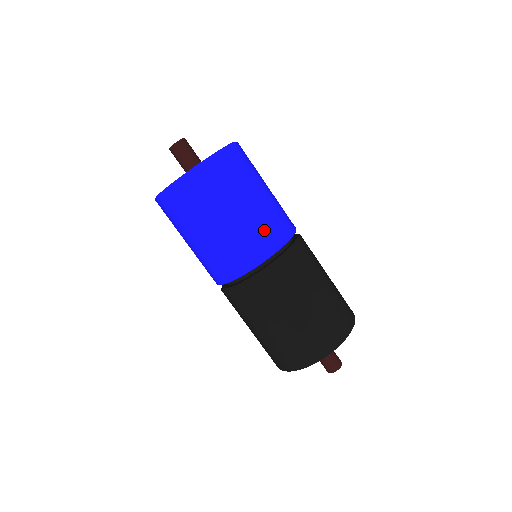
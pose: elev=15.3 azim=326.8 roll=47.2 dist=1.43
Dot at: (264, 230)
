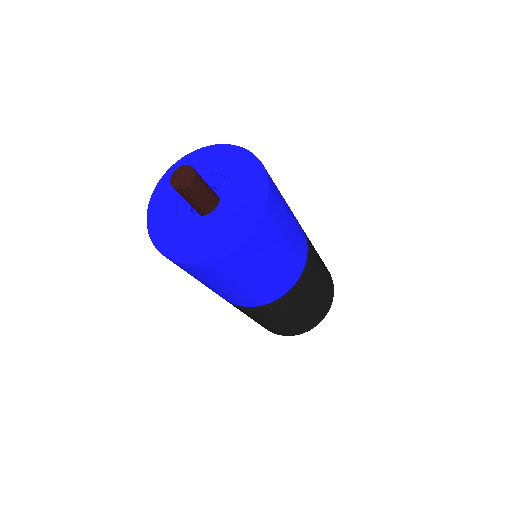
Dot at: (300, 245)
